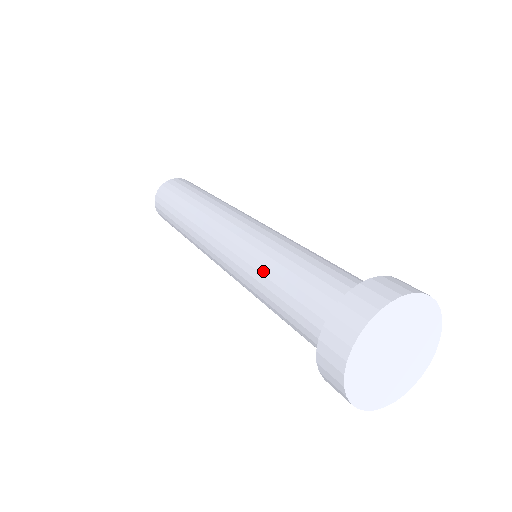
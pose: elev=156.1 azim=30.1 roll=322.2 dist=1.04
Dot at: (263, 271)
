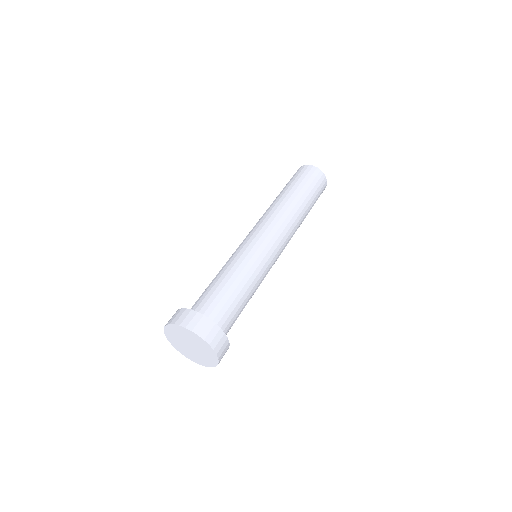
Dot at: (226, 267)
